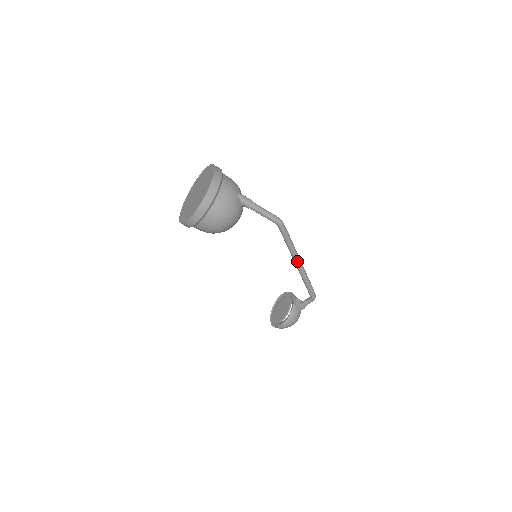
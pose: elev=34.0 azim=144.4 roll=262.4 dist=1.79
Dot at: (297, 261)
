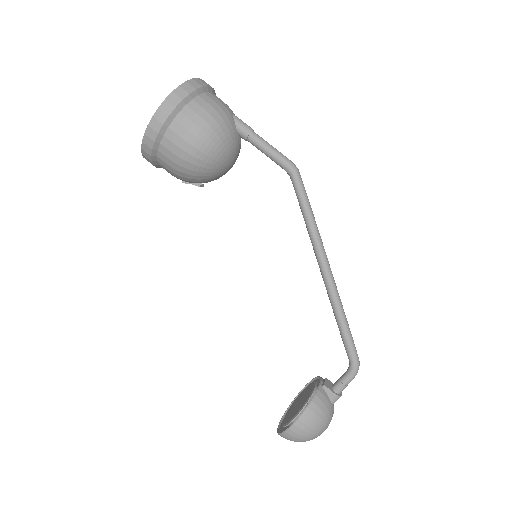
Dot at: (323, 260)
